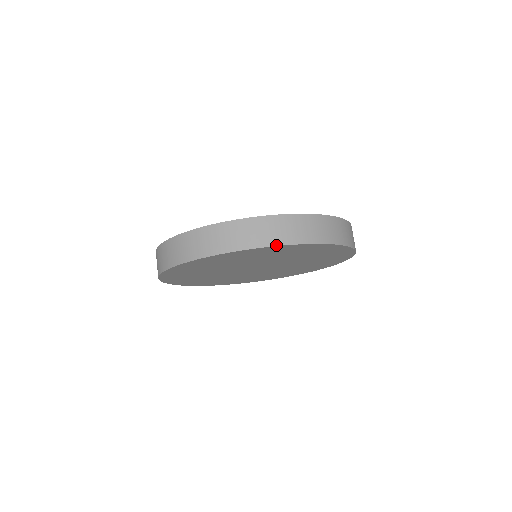
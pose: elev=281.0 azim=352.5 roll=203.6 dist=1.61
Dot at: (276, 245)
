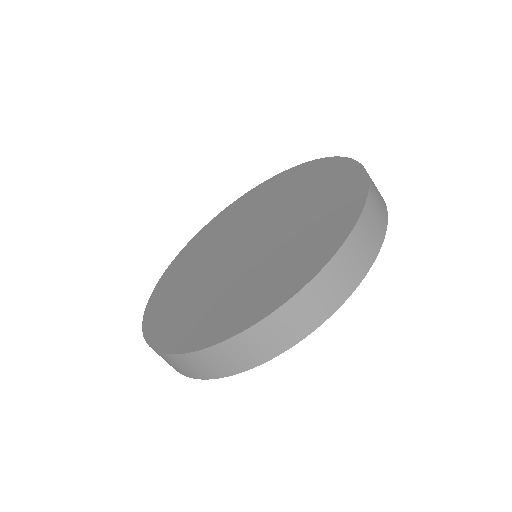
Dot at: (231, 375)
